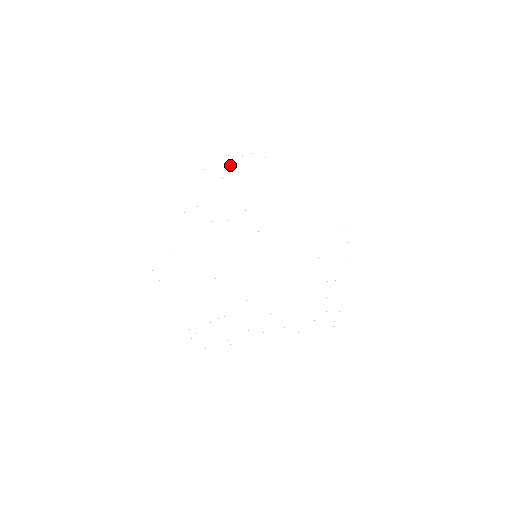
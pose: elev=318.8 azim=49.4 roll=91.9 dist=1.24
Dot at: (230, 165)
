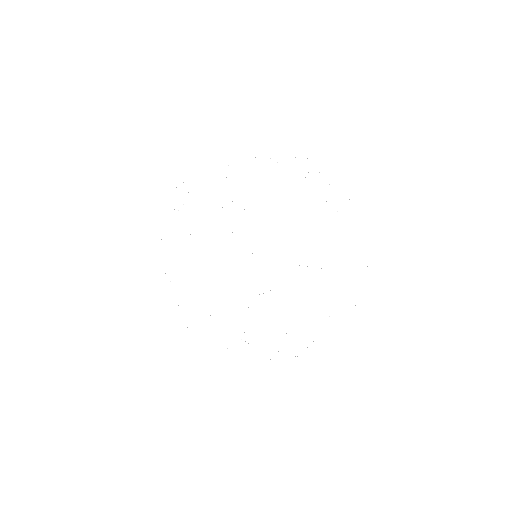
Dot at: occluded
